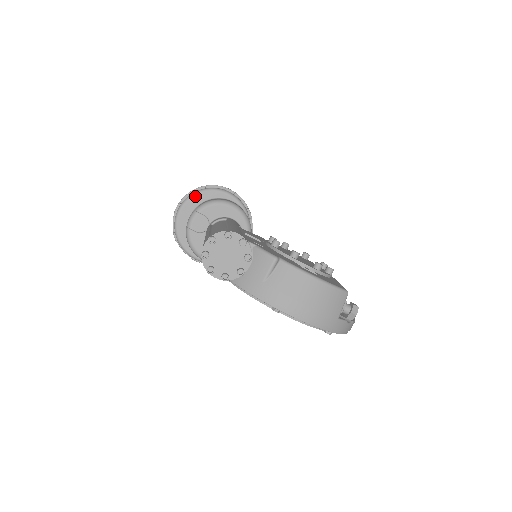
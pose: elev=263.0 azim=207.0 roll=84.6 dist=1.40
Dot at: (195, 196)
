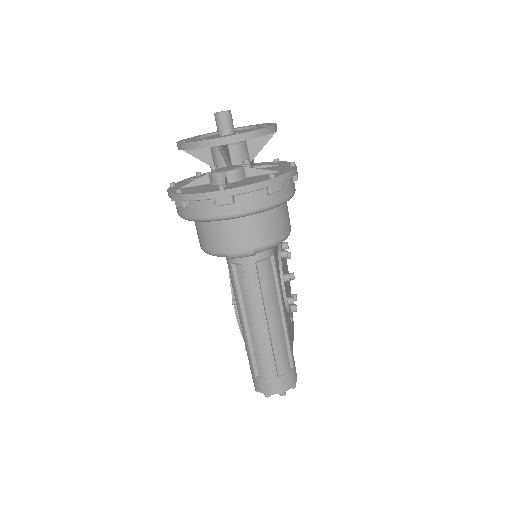
Dot at: occluded
